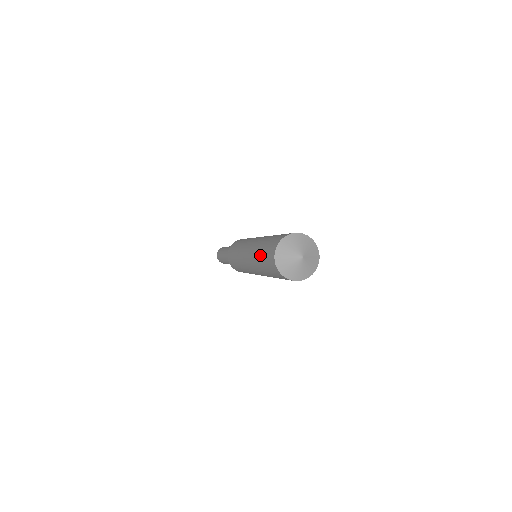
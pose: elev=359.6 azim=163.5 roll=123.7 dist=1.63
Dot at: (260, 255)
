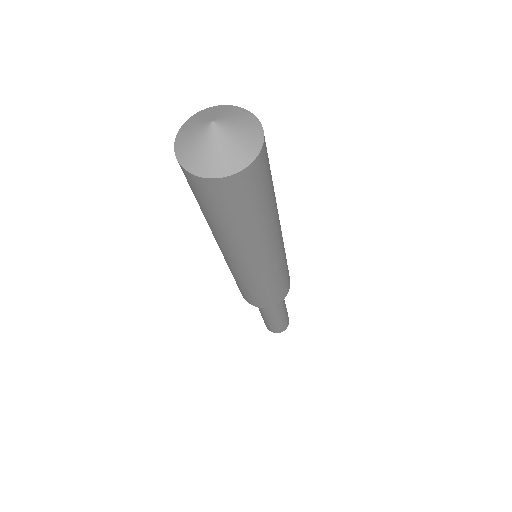
Dot at: occluded
